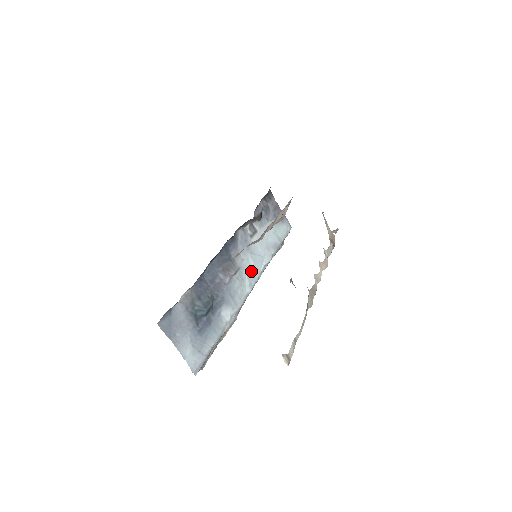
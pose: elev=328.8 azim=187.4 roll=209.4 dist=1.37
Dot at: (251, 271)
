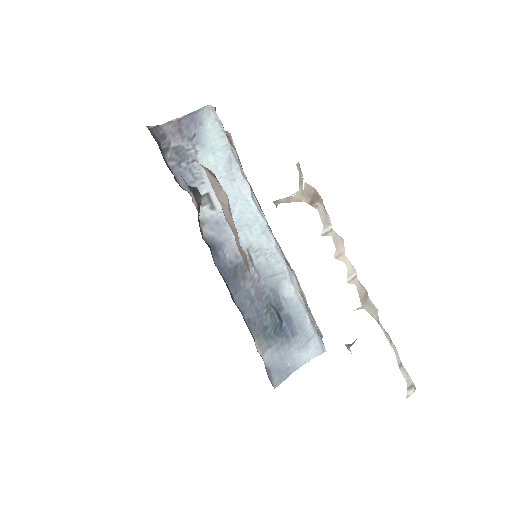
Dot at: (253, 227)
